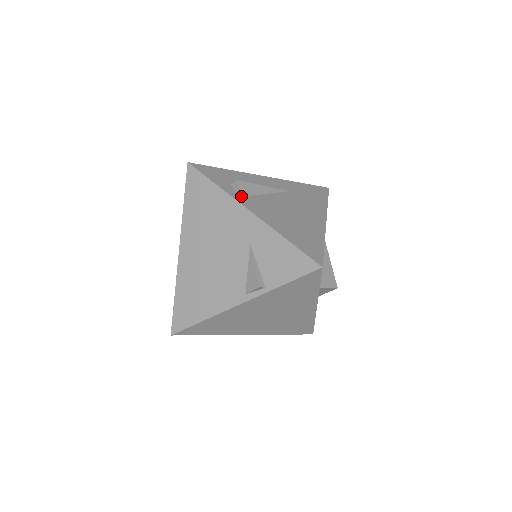
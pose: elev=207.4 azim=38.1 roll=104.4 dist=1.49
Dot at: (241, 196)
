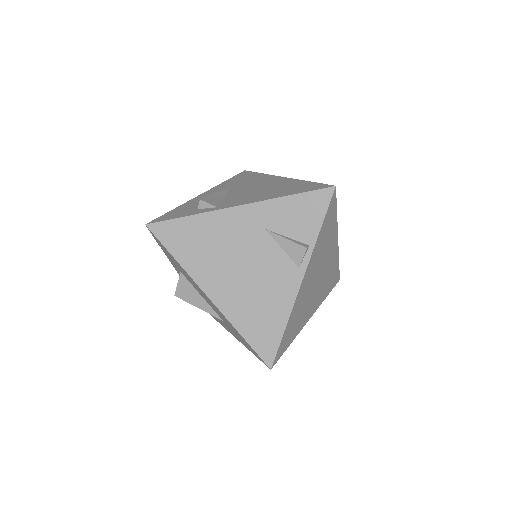
Dot at: (217, 206)
